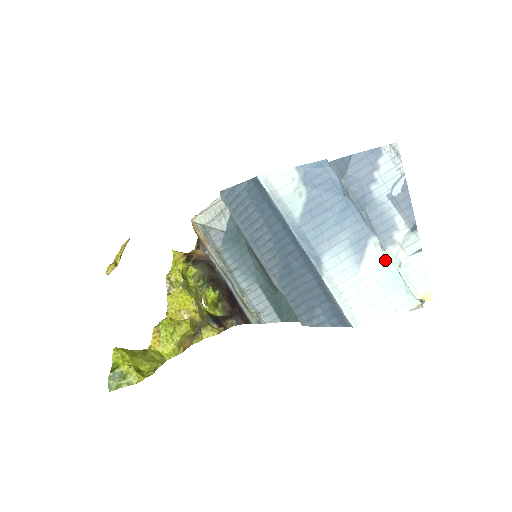
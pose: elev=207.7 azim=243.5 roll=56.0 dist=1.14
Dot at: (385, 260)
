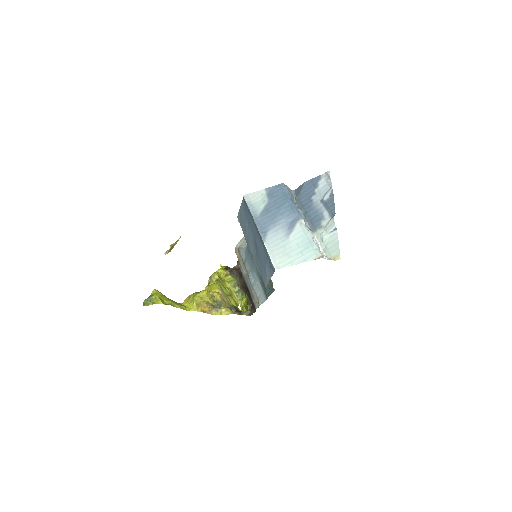
Dot at: (305, 232)
